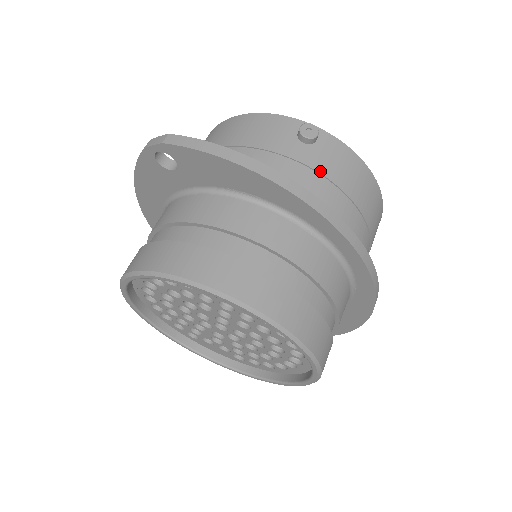
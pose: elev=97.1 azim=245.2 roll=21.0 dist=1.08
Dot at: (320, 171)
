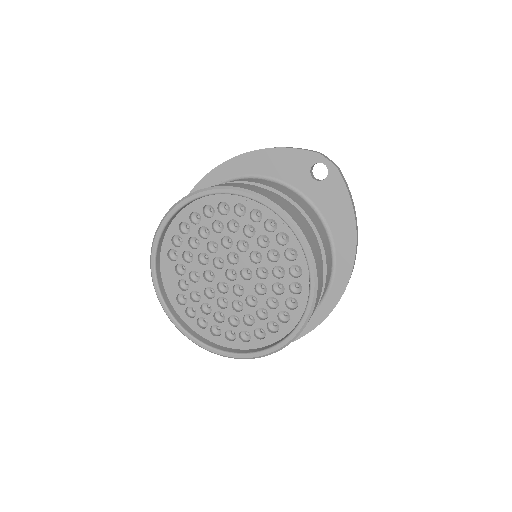
Dot at: occluded
